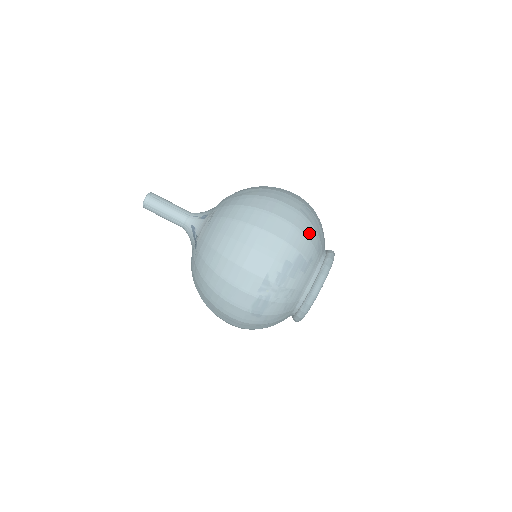
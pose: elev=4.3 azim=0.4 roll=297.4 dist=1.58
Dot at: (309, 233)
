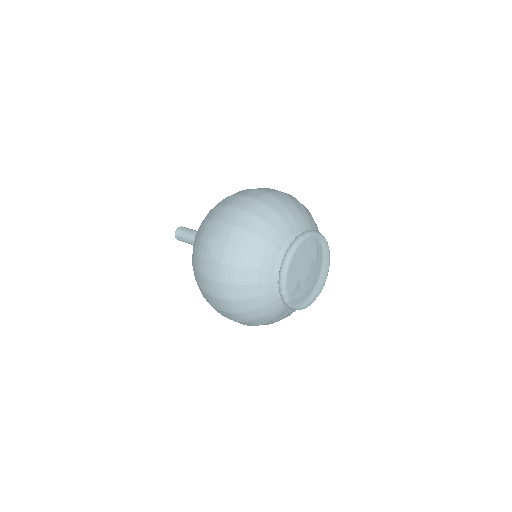
Dot at: (264, 215)
